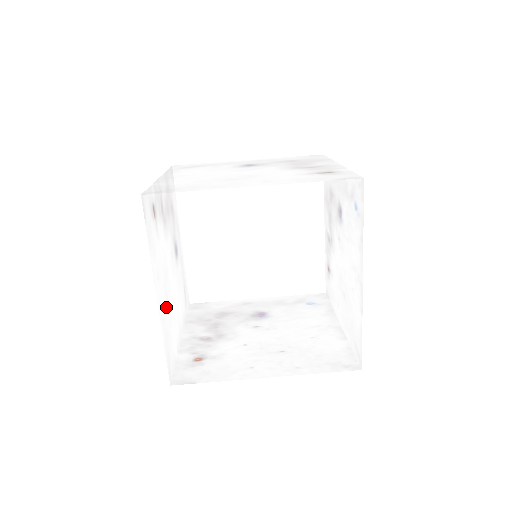
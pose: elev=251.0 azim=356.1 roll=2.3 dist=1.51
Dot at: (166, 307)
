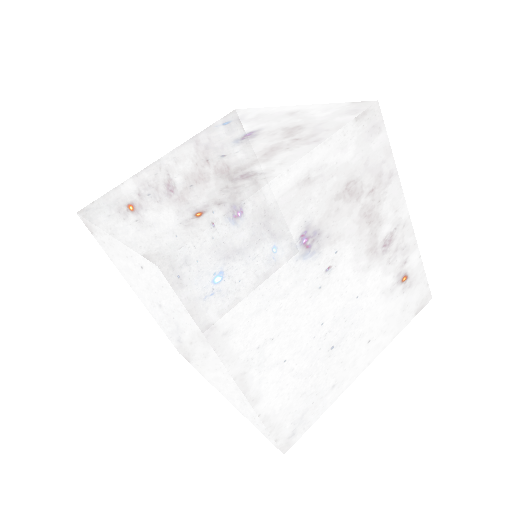
Dot at: occluded
